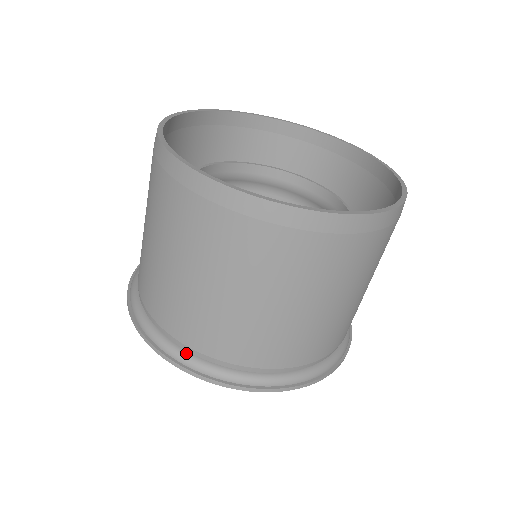
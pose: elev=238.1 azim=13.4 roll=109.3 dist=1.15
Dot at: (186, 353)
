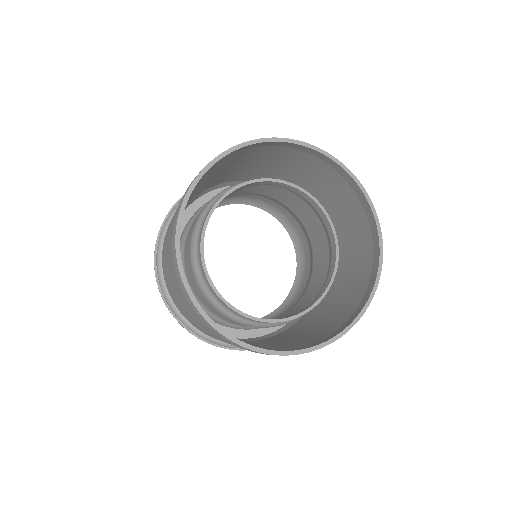
Dot at: (166, 290)
